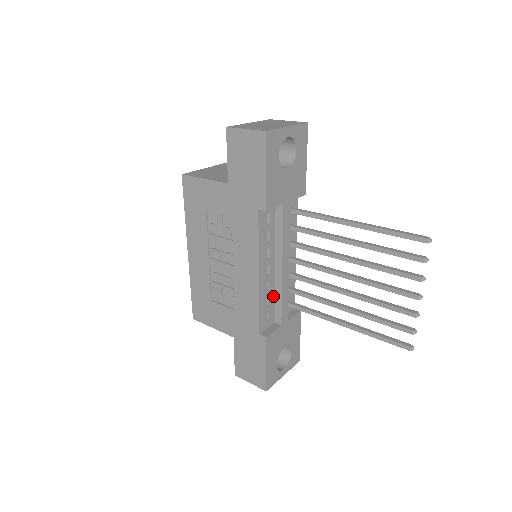
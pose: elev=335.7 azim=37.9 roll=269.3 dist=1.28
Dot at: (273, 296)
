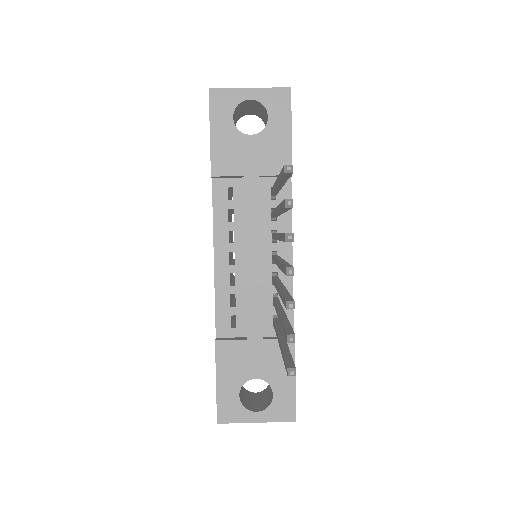
Dot at: (244, 297)
